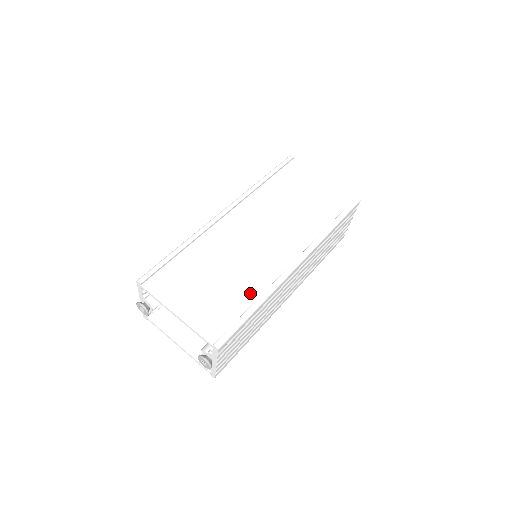
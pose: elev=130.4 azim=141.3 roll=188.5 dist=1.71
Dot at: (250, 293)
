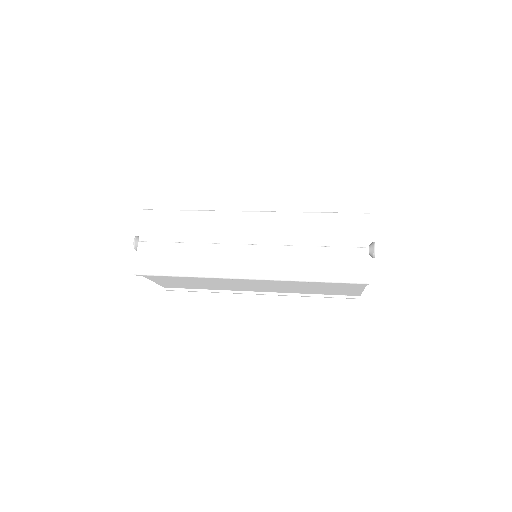
Dot at: occluded
